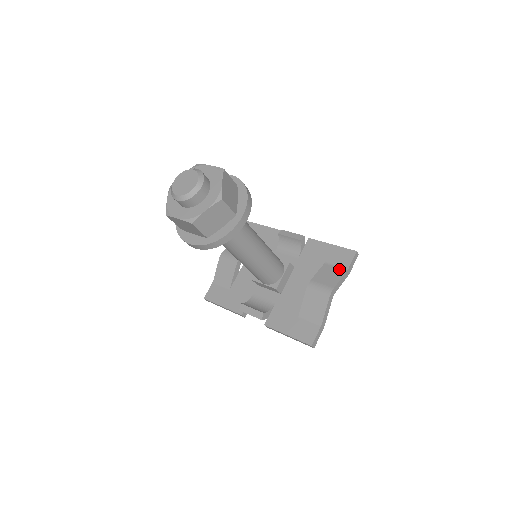
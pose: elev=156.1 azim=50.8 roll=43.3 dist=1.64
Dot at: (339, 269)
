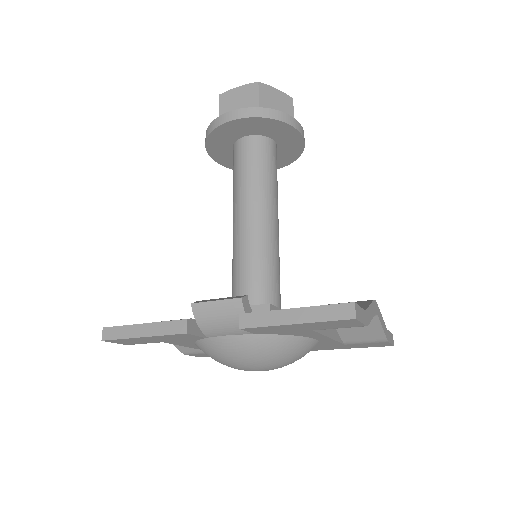
Dot at: occluded
